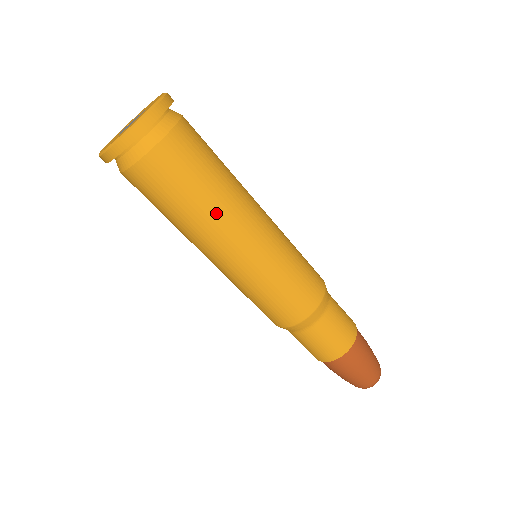
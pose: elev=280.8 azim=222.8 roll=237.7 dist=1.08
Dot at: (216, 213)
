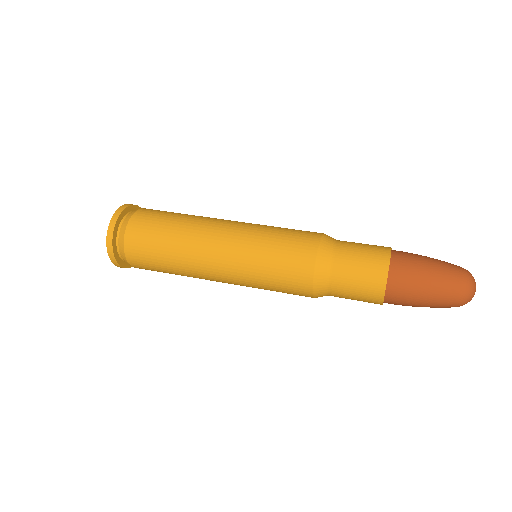
Dot at: (187, 233)
